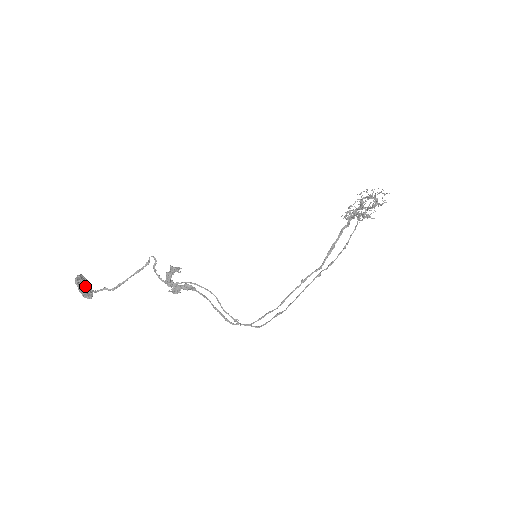
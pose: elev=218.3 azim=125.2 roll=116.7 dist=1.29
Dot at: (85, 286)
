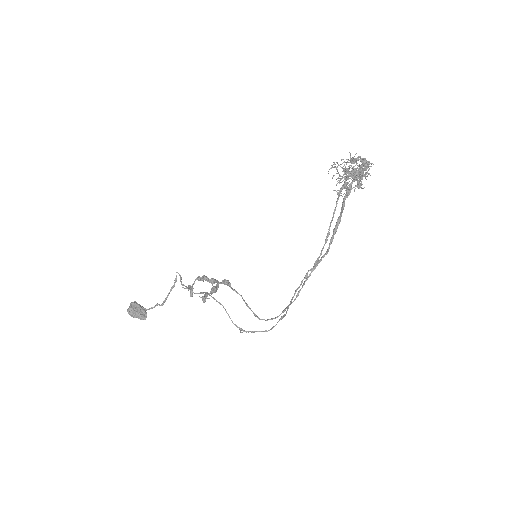
Dot at: (136, 313)
